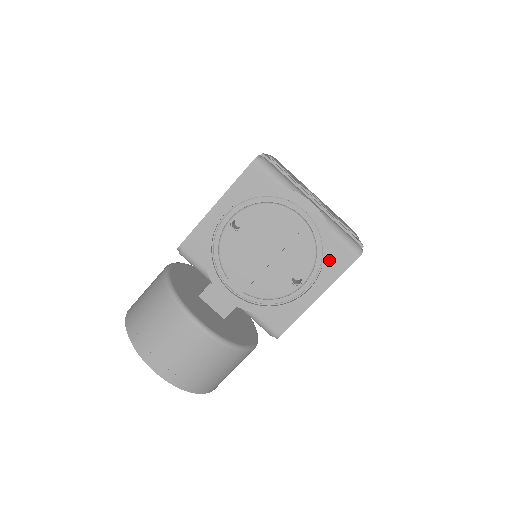
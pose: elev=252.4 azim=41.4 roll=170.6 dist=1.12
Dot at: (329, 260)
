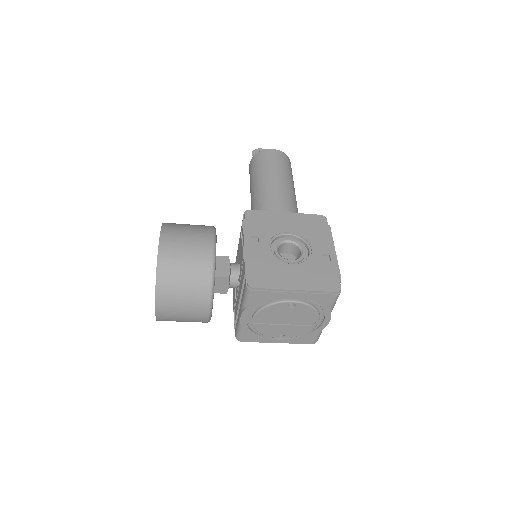
Dot at: (302, 338)
